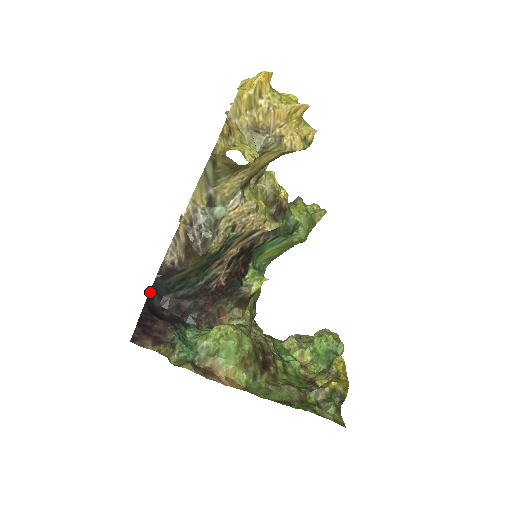
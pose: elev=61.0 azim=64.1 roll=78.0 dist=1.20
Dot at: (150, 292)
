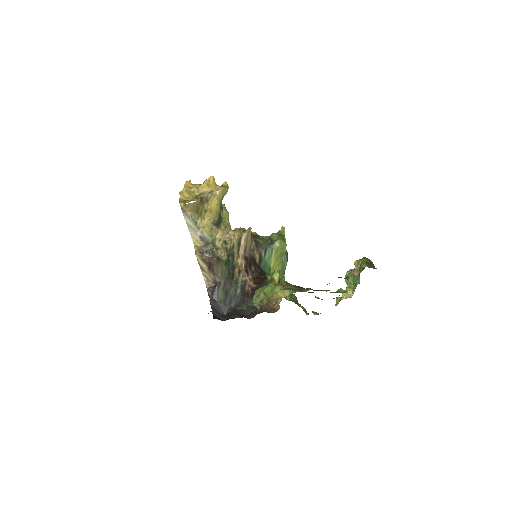
Dot at: (213, 313)
